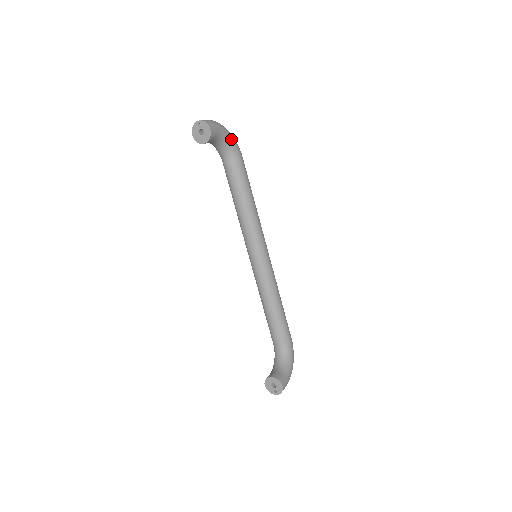
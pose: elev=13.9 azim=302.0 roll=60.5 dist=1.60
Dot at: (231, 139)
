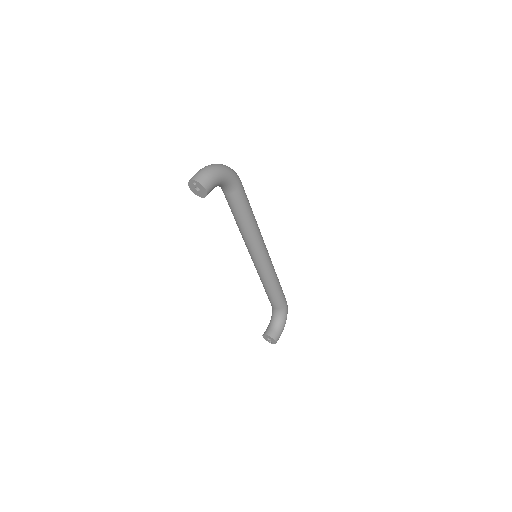
Dot at: (229, 178)
